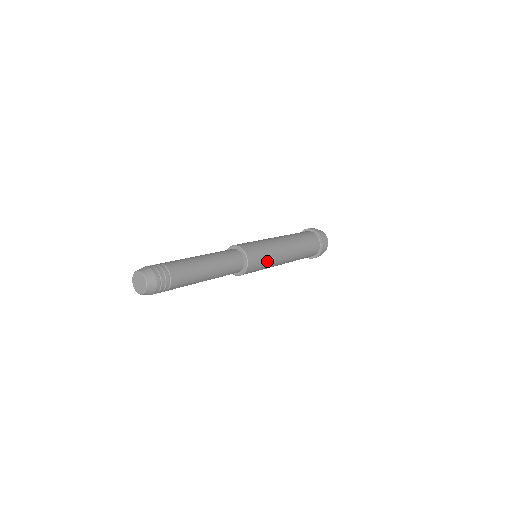
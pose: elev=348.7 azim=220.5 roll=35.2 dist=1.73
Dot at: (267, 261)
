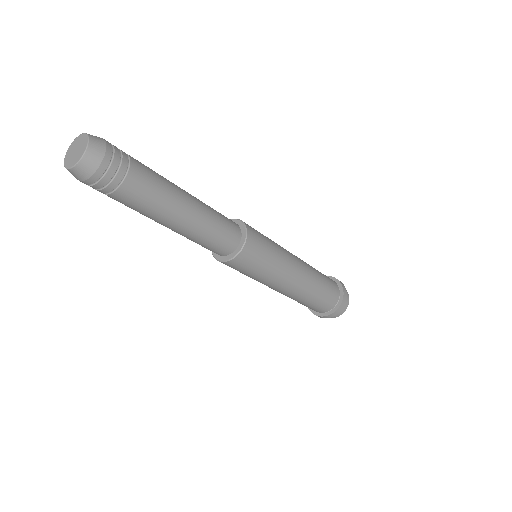
Dot at: (268, 267)
